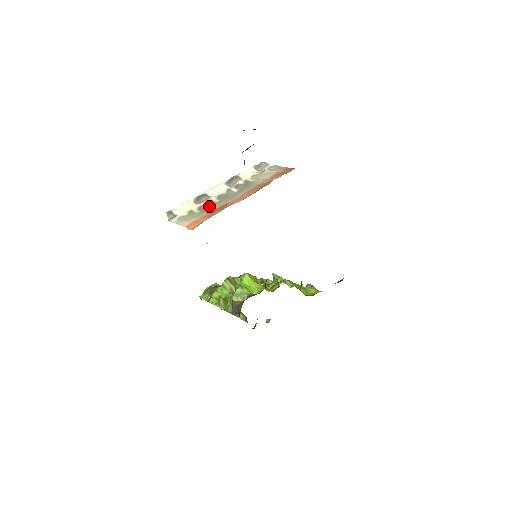
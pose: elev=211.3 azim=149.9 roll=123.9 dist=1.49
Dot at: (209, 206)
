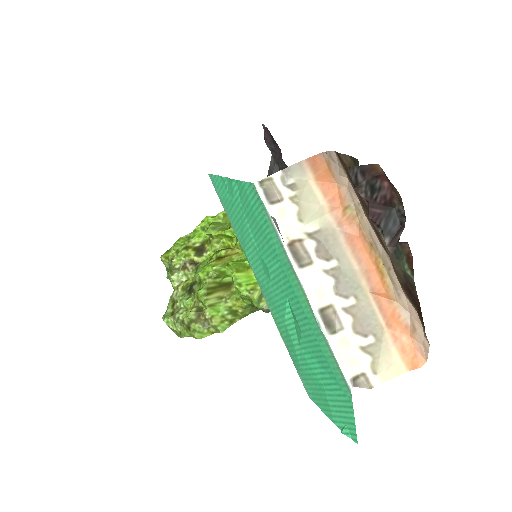
Dot at: (363, 318)
